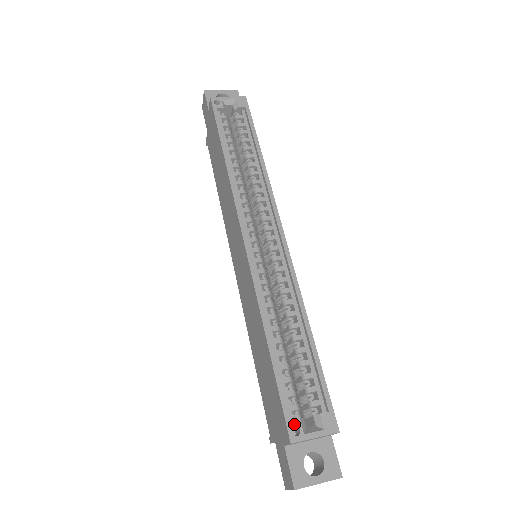
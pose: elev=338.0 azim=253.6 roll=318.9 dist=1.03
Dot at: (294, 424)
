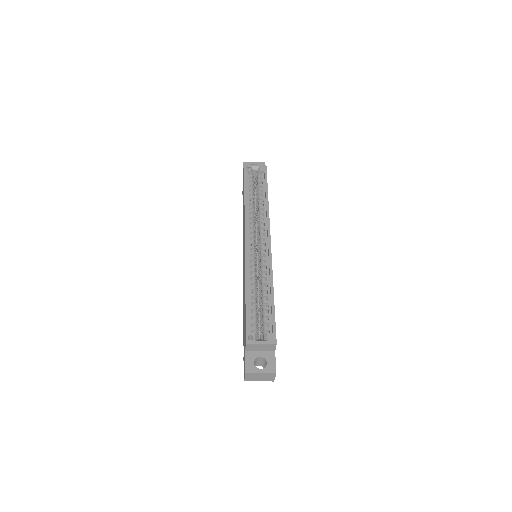
Dot at: (251, 336)
